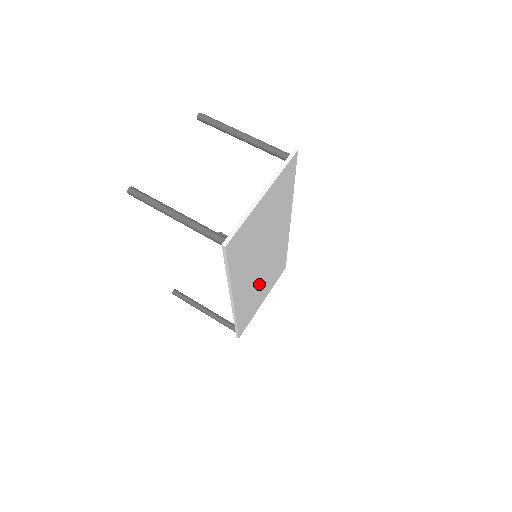
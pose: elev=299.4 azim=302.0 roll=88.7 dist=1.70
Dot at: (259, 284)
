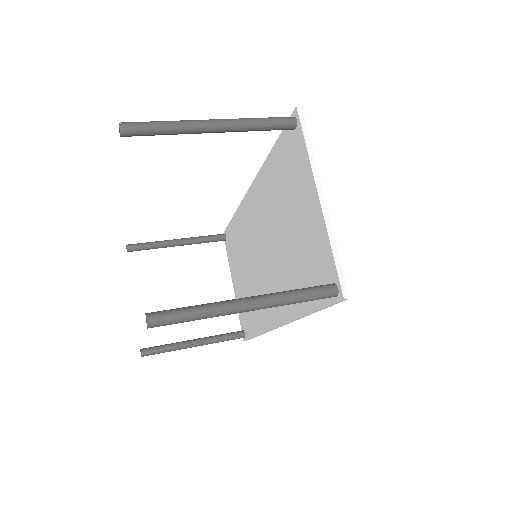
Dot at: occluded
